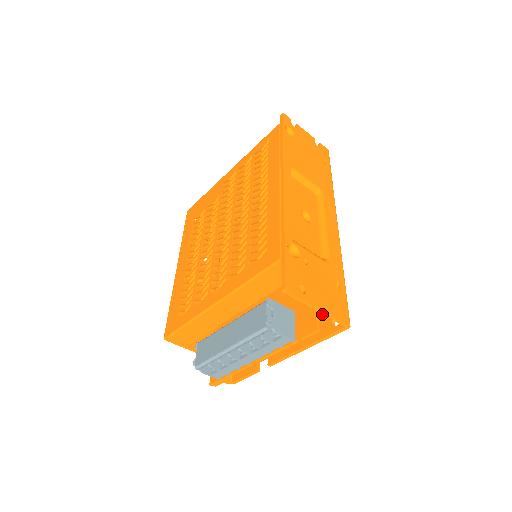
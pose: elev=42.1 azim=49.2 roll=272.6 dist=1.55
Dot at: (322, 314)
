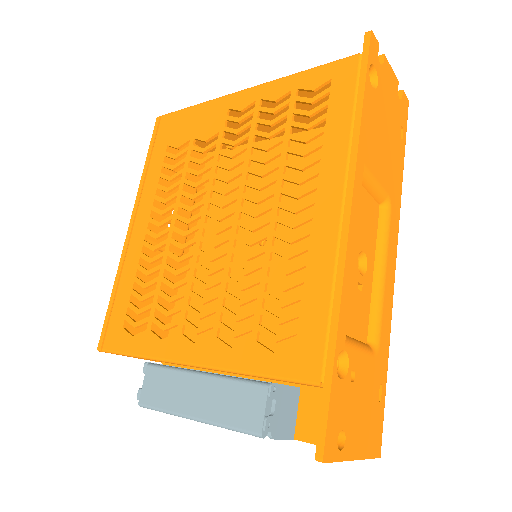
Dot at: occluded
